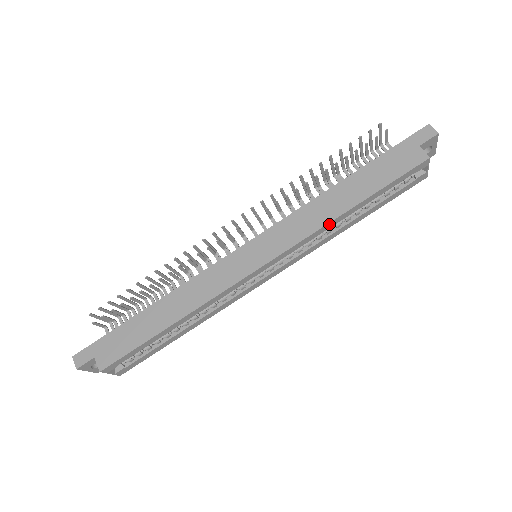
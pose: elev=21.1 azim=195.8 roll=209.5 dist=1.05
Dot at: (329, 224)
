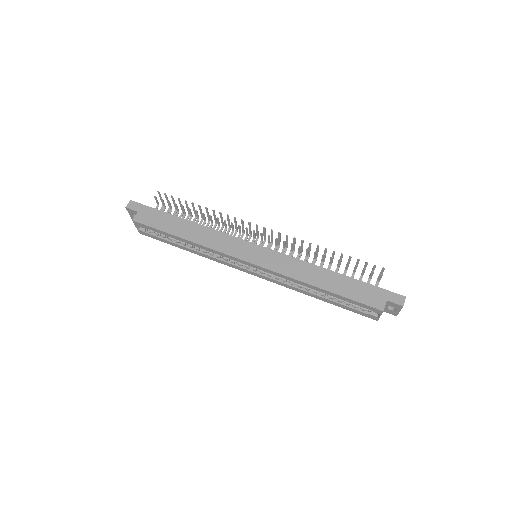
Dot at: (301, 282)
